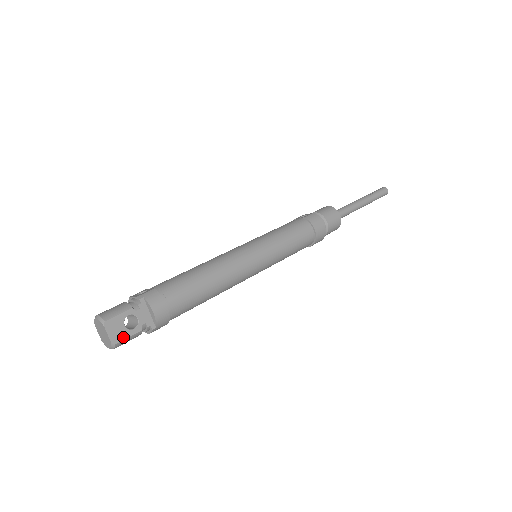
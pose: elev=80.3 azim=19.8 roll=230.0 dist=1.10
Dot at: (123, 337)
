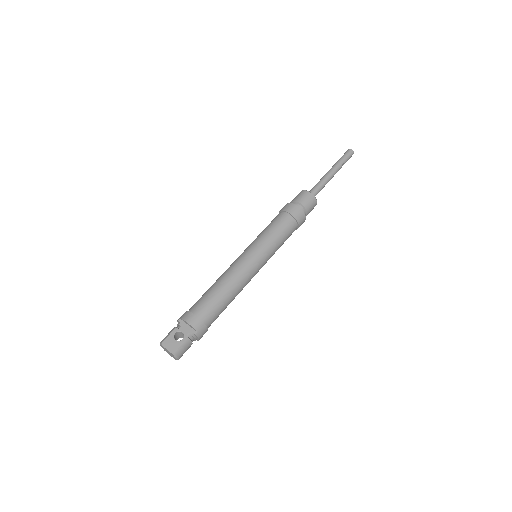
Dot at: (177, 347)
